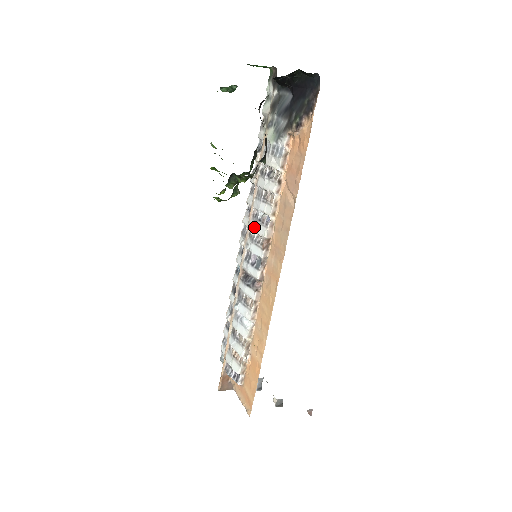
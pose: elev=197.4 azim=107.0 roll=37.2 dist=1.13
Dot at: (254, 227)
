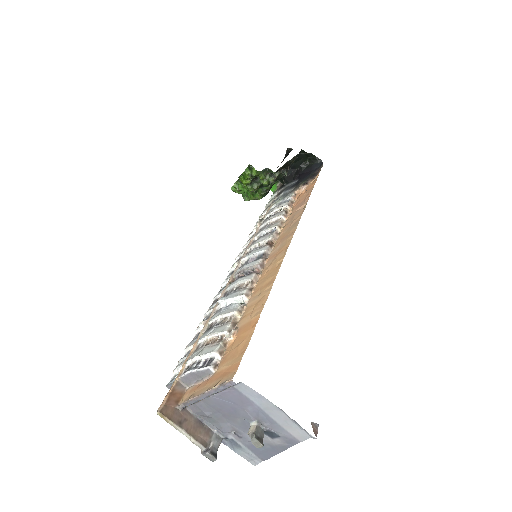
Dot at: (256, 242)
